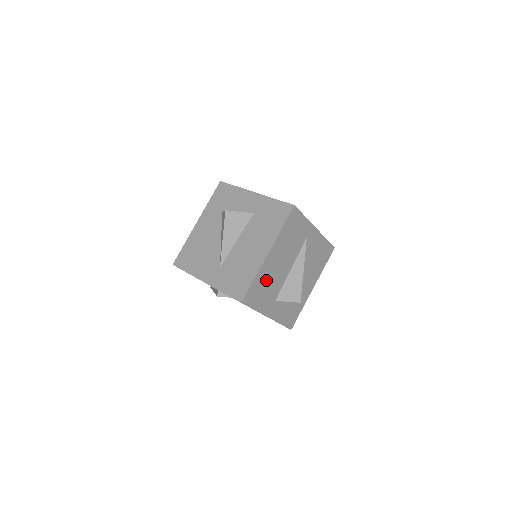
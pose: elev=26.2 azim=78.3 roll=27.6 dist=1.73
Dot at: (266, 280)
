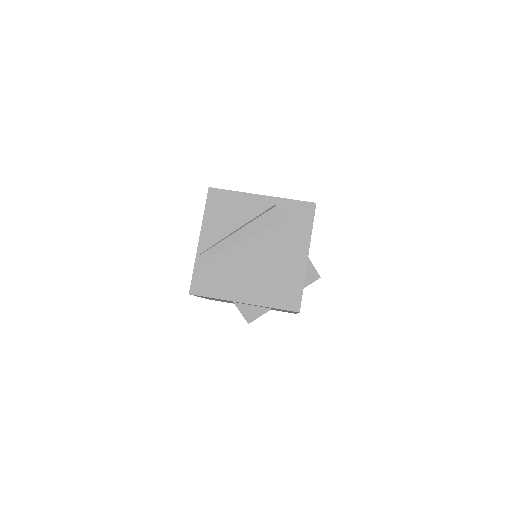
Dot at: occluded
